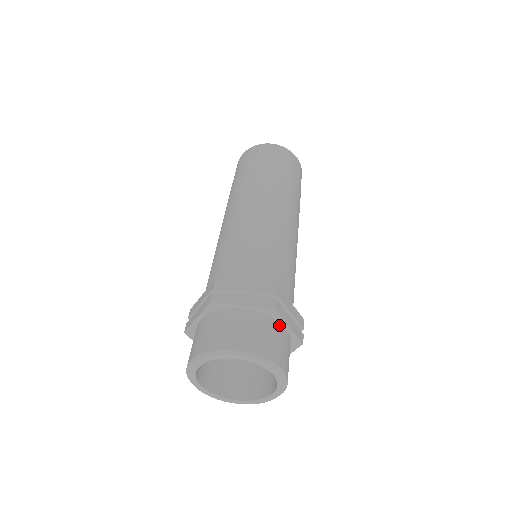
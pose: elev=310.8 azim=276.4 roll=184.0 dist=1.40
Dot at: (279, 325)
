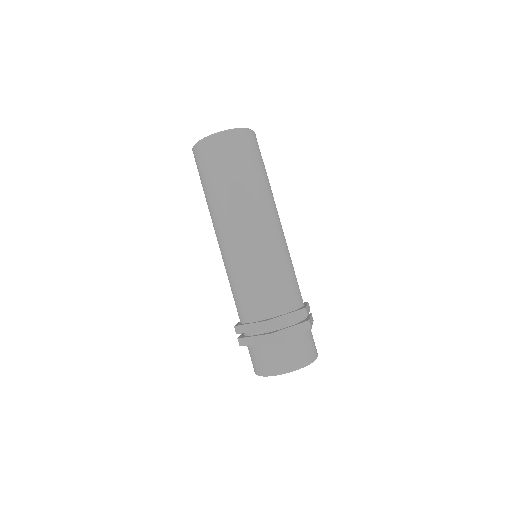
Dot at: (309, 329)
